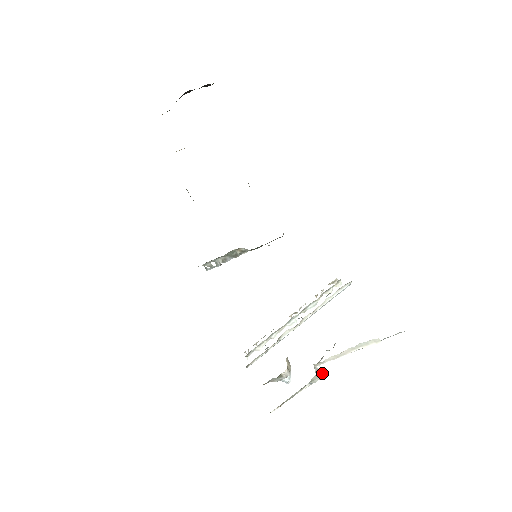
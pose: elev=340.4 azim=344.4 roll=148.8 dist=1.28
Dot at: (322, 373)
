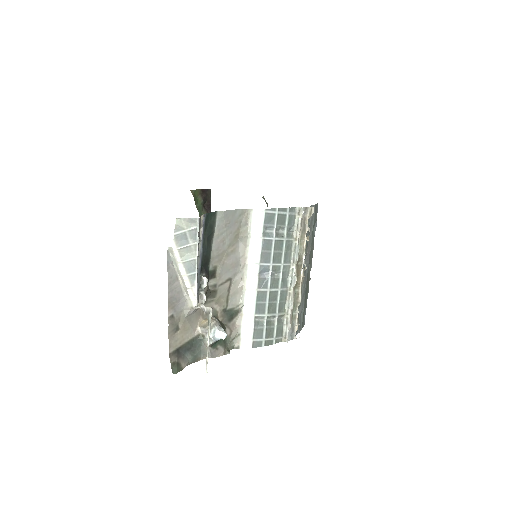
Dot at: (208, 309)
